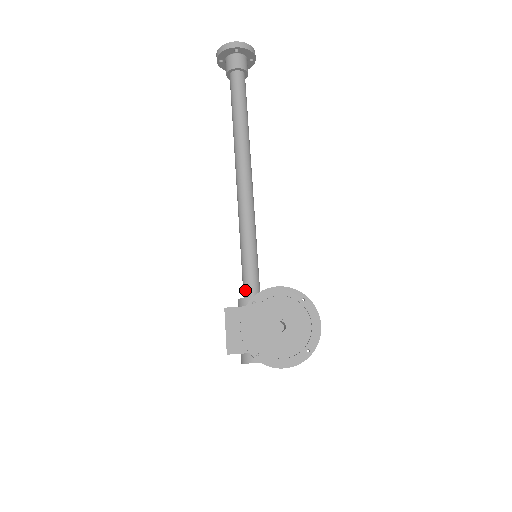
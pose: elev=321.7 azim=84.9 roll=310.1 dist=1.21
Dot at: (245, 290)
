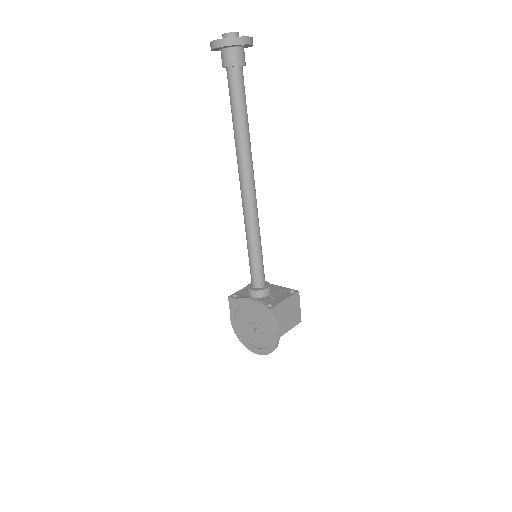
Dot at: (251, 280)
